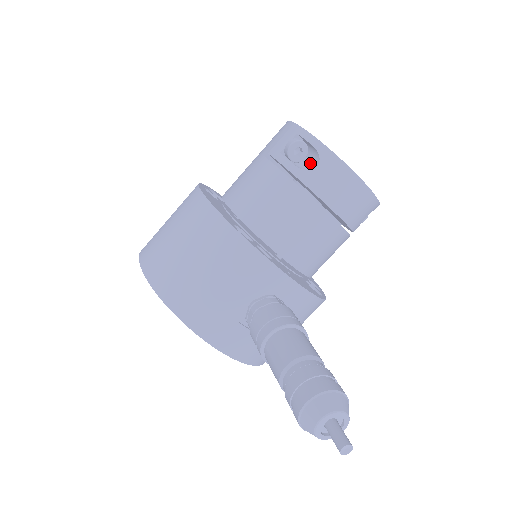
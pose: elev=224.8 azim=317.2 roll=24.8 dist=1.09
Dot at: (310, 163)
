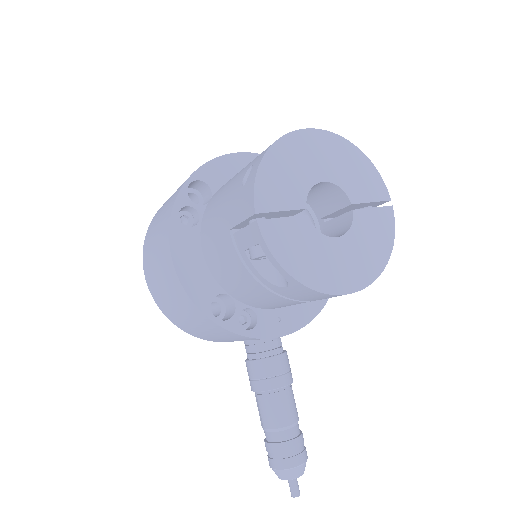
Dot at: occluded
